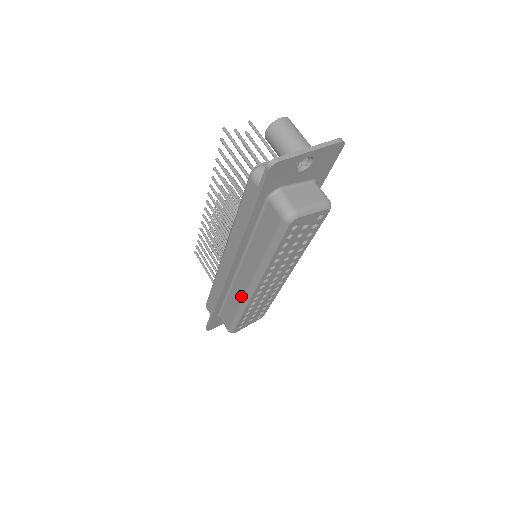
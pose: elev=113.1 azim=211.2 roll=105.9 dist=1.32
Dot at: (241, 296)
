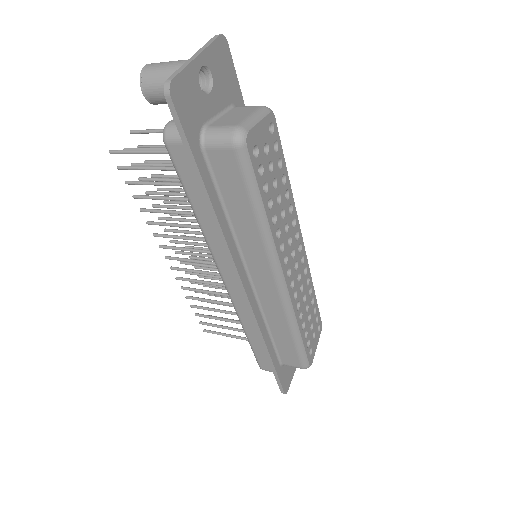
Dot at: (279, 307)
